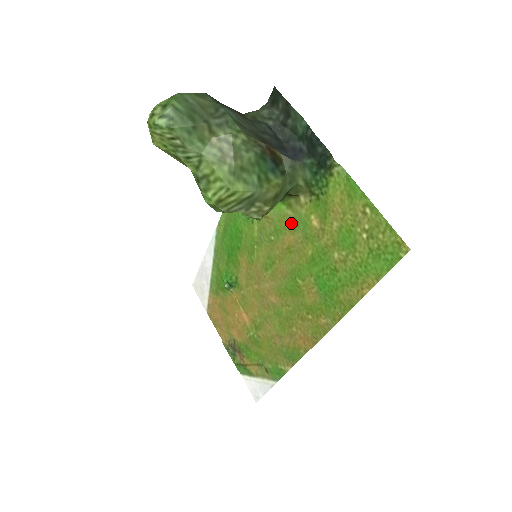
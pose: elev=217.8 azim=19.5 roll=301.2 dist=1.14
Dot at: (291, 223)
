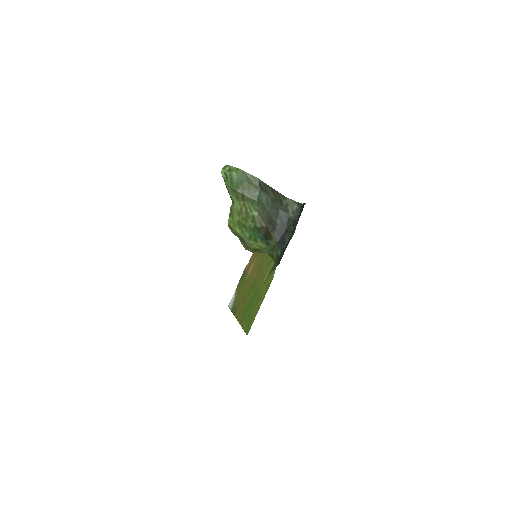
Dot at: (268, 264)
